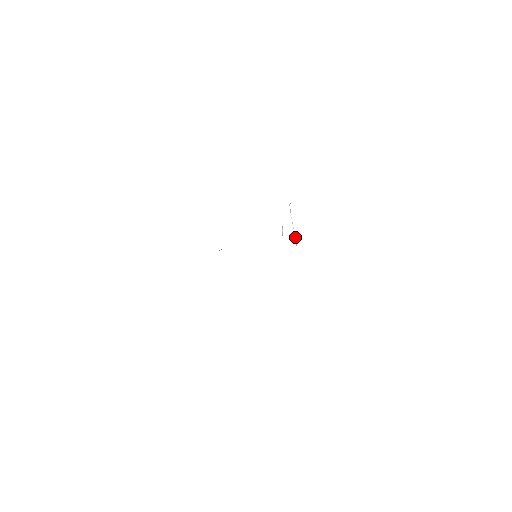
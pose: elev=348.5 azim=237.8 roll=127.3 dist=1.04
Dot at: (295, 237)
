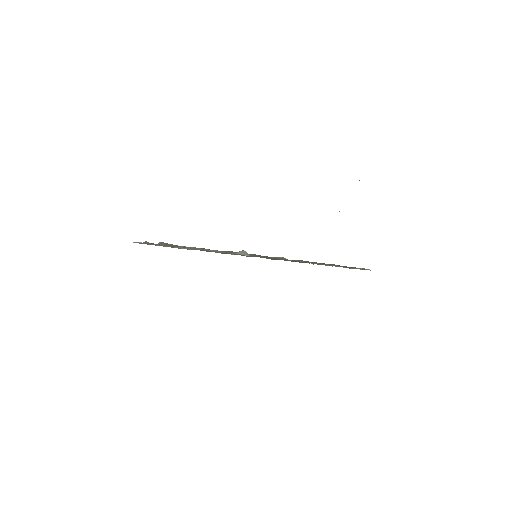
Dot at: occluded
